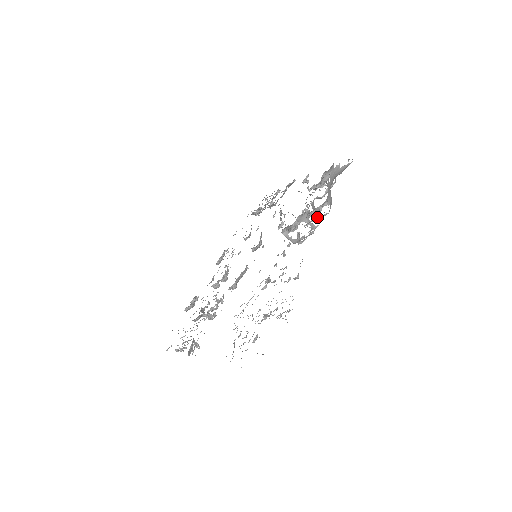
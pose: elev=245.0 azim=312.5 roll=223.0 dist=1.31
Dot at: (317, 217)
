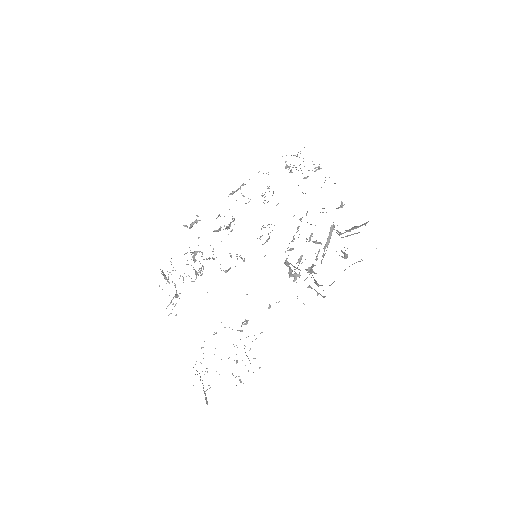
Dot at: (316, 283)
